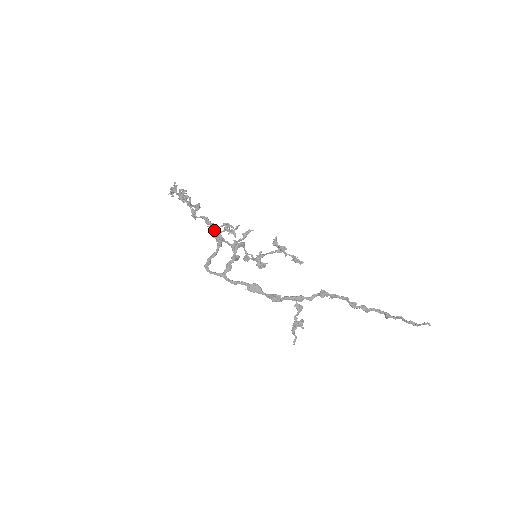
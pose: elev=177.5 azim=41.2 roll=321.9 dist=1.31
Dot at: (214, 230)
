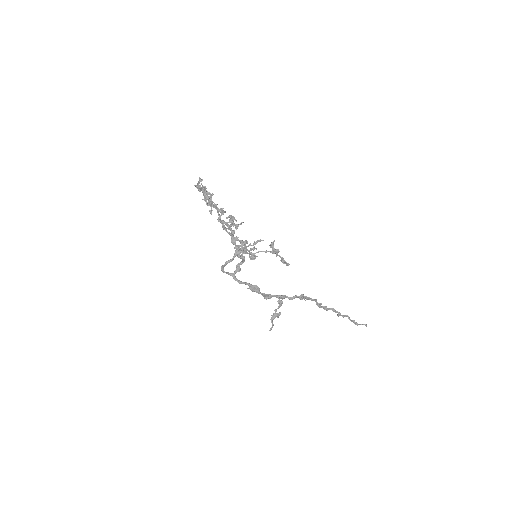
Dot at: (233, 236)
